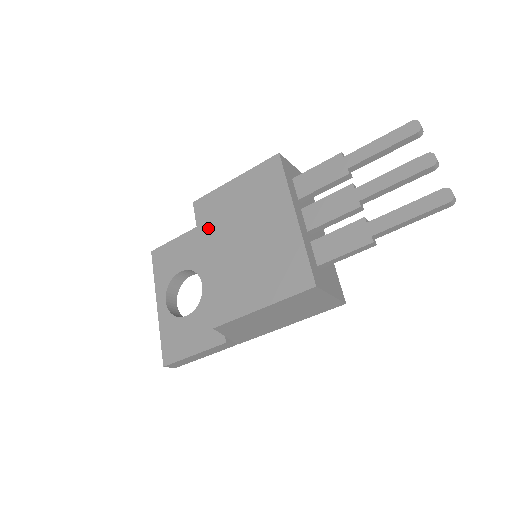
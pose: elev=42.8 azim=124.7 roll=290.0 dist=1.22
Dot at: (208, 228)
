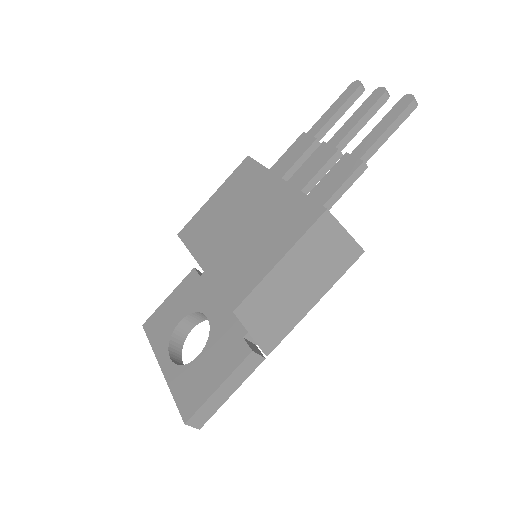
Dot at: (199, 241)
